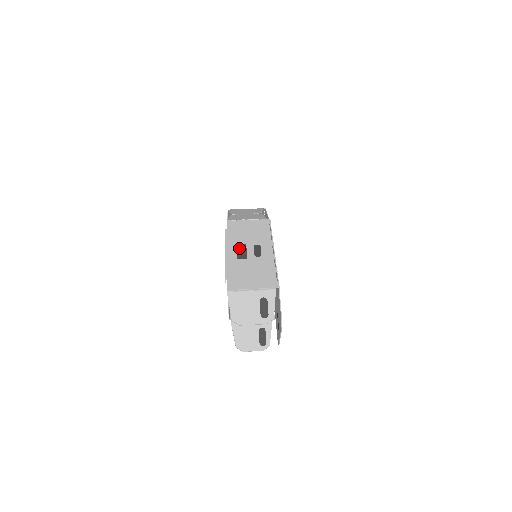
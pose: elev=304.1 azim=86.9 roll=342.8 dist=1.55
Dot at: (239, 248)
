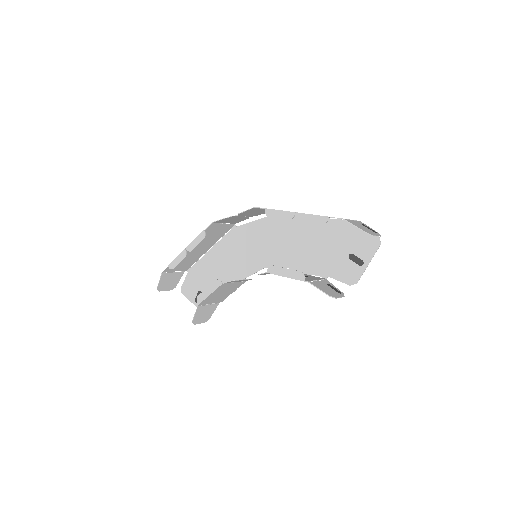
Dot at: occluded
